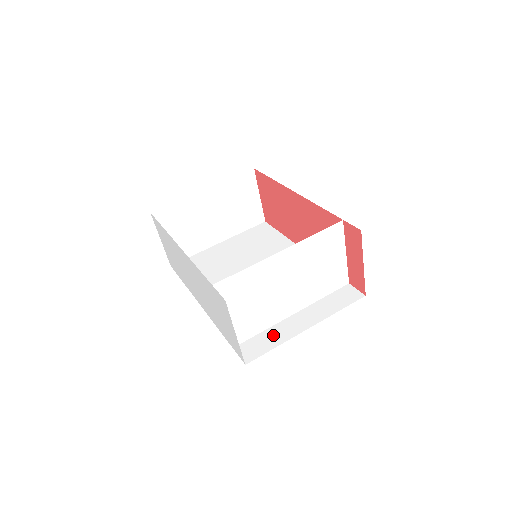
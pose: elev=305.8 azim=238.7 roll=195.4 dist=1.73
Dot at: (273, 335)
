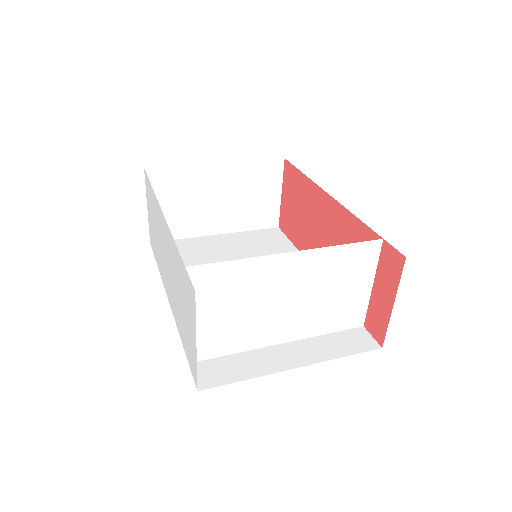
Dot at: (247, 362)
